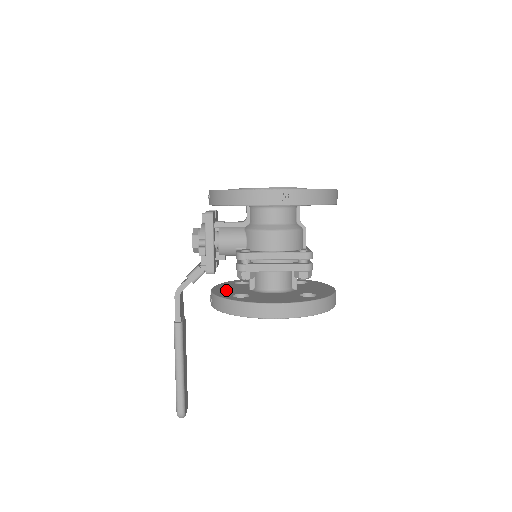
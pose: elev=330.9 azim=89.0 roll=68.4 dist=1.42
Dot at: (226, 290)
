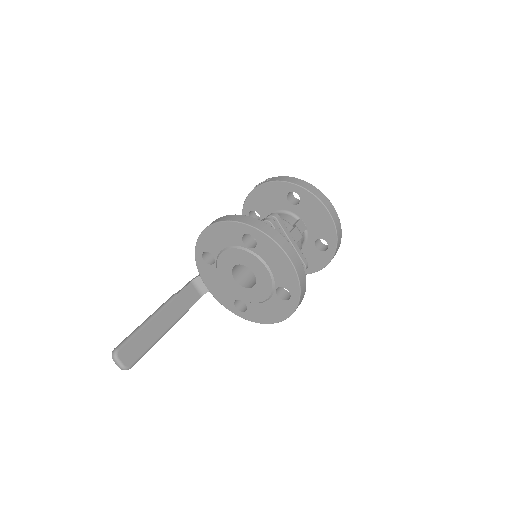
Dot at: occluded
